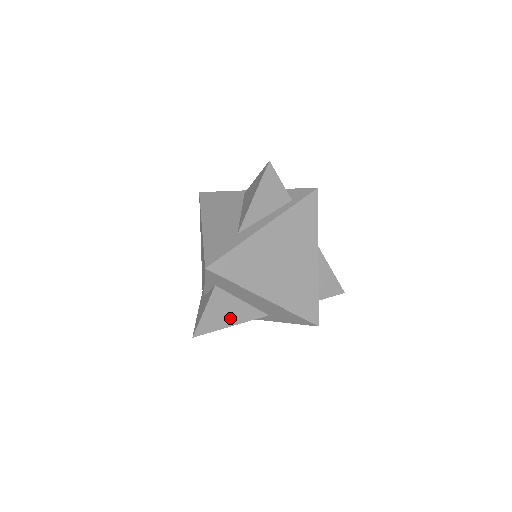
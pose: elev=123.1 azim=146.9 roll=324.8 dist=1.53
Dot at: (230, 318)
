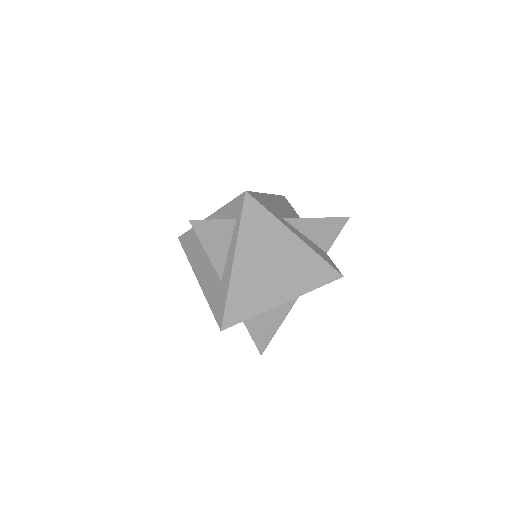
Dot at: (274, 322)
